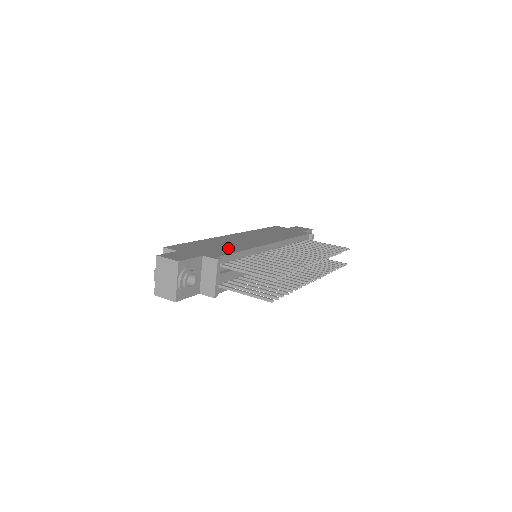
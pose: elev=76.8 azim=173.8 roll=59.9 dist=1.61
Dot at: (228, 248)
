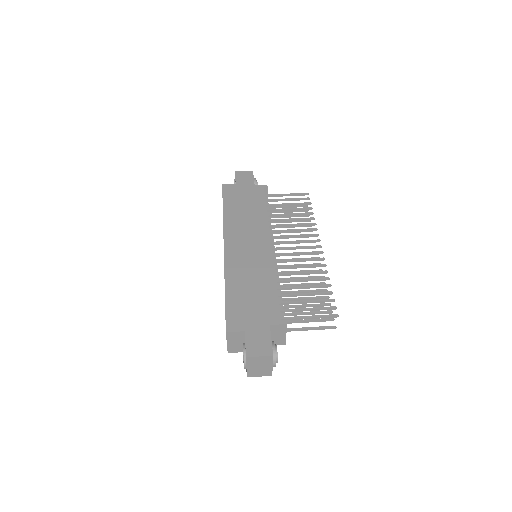
Dot at: (263, 289)
